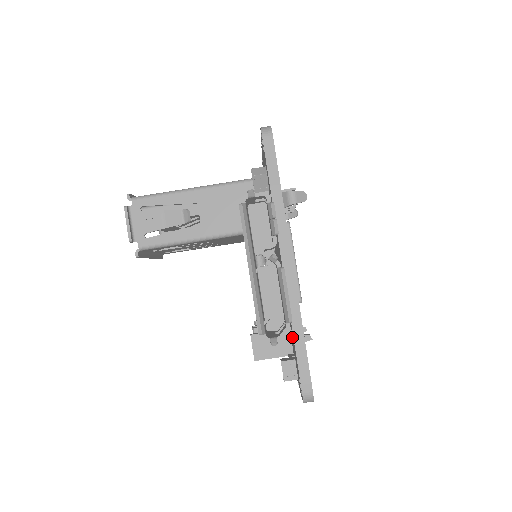
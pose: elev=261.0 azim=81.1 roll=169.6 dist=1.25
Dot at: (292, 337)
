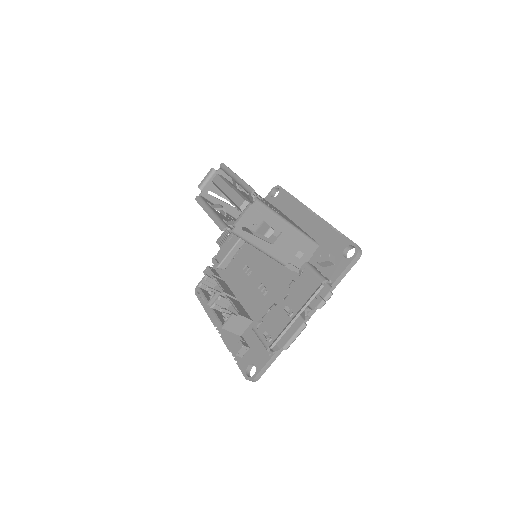
Dot at: occluded
